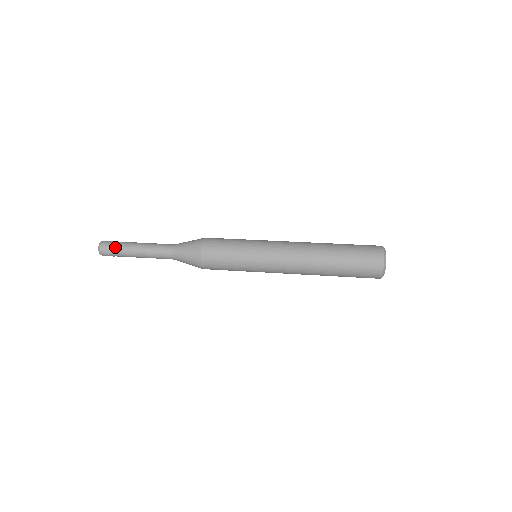
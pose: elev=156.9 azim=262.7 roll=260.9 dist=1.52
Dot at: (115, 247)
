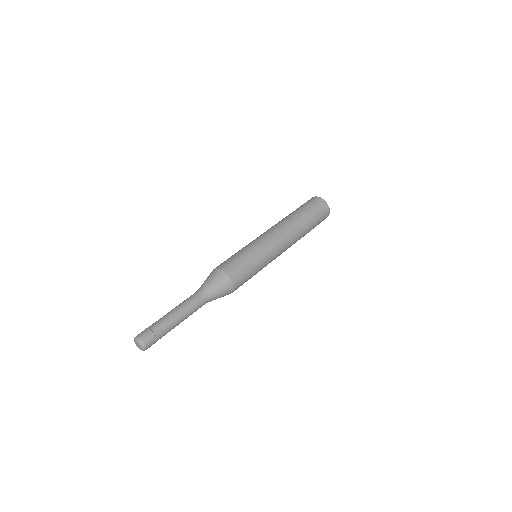
Dot at: (159, 334)
